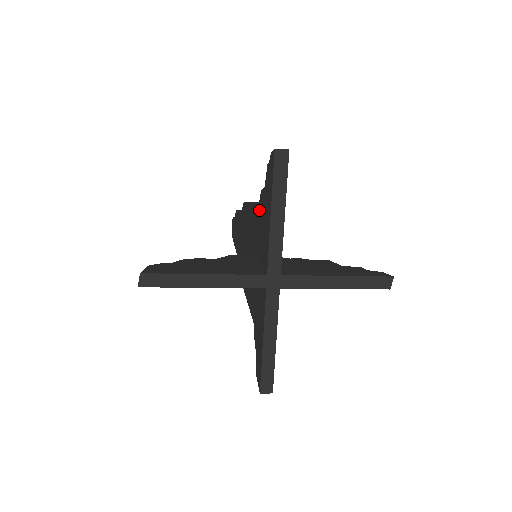
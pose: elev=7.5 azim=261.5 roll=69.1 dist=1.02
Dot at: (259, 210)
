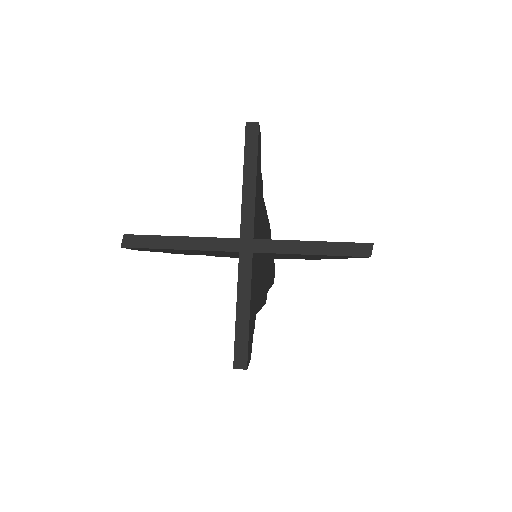
Dot at: occluded
